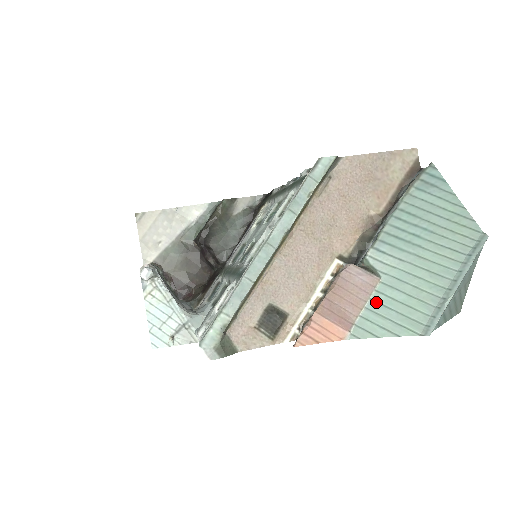
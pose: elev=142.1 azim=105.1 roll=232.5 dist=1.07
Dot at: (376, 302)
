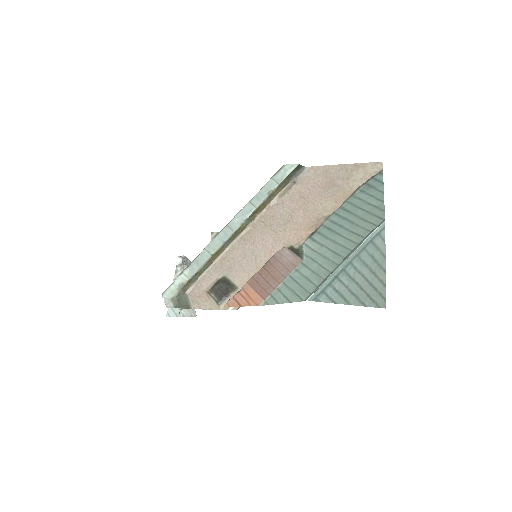
Dot at: (291, 278)
